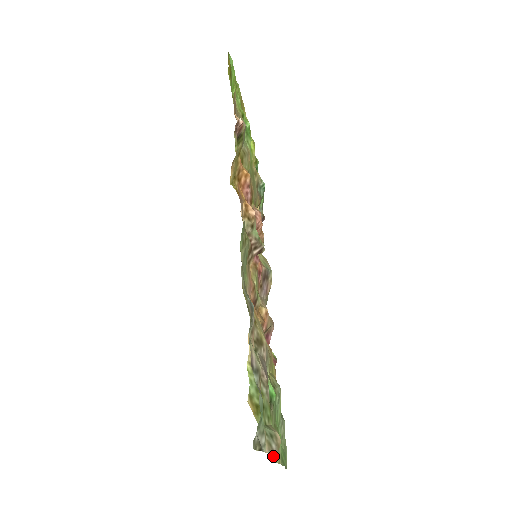
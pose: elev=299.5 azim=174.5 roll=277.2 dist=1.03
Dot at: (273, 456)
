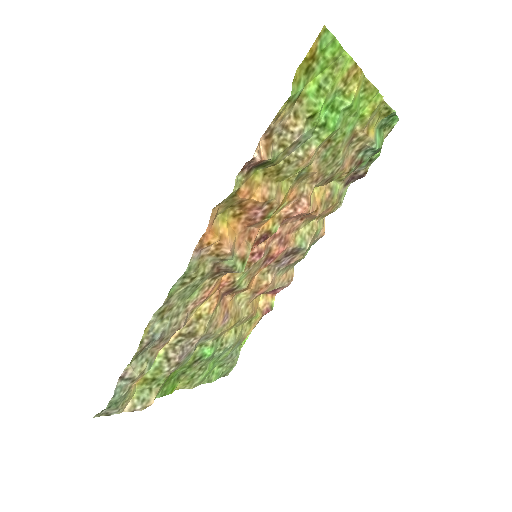
Dot at: (173, 391)
